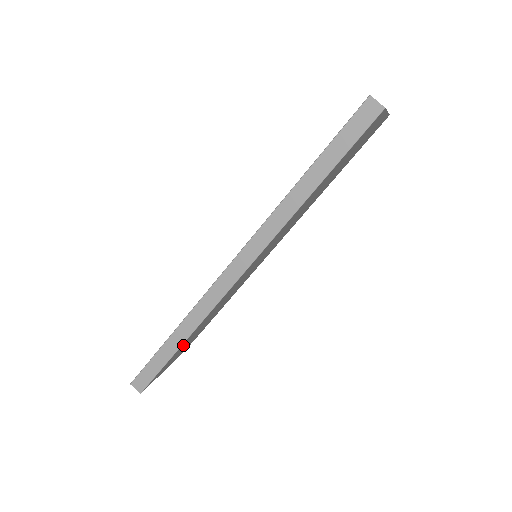
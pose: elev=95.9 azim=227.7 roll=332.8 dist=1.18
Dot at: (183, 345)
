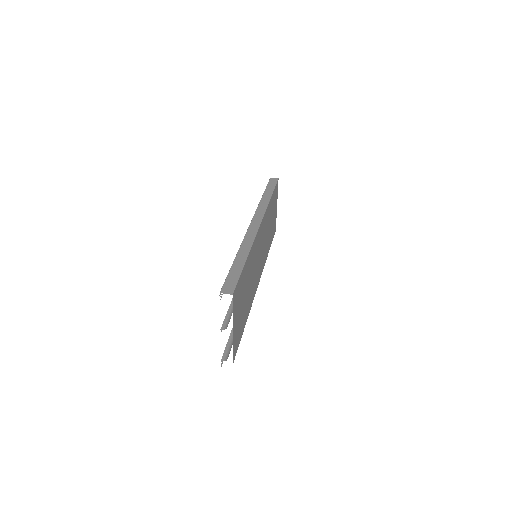
Dot at: (245, 272)
